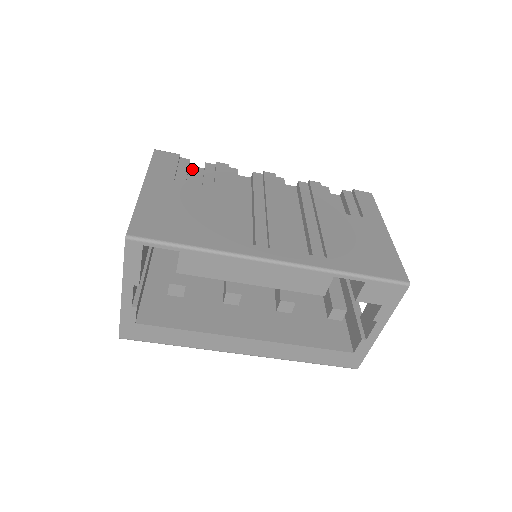
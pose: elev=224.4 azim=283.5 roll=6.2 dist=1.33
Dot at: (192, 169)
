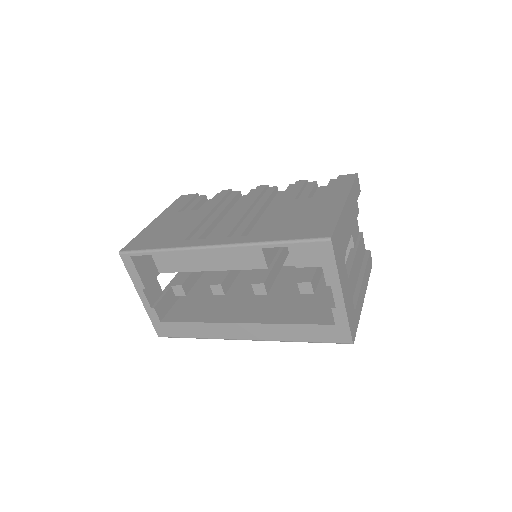
Dot at: occluded
